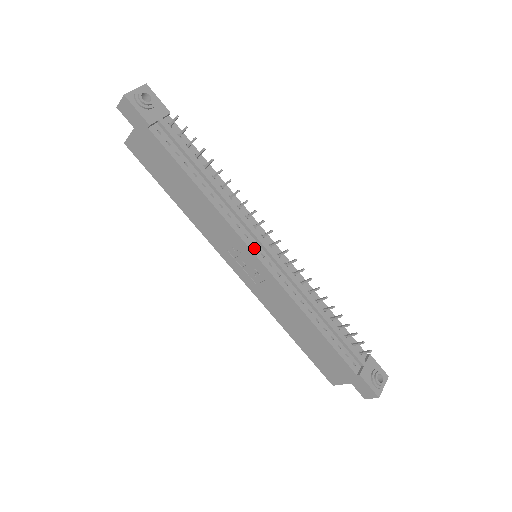
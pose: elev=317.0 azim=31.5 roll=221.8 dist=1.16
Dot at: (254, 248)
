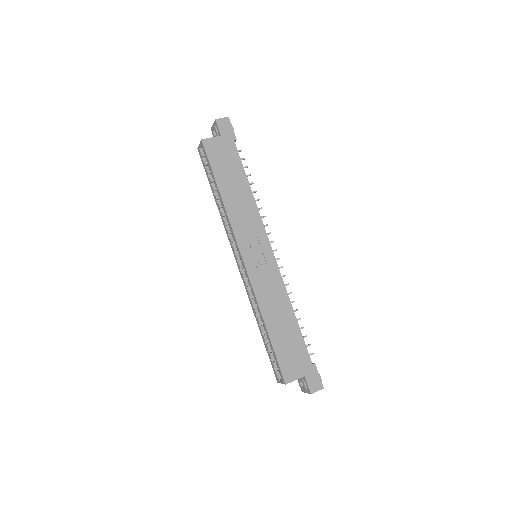
Dot at: (269, 243)
